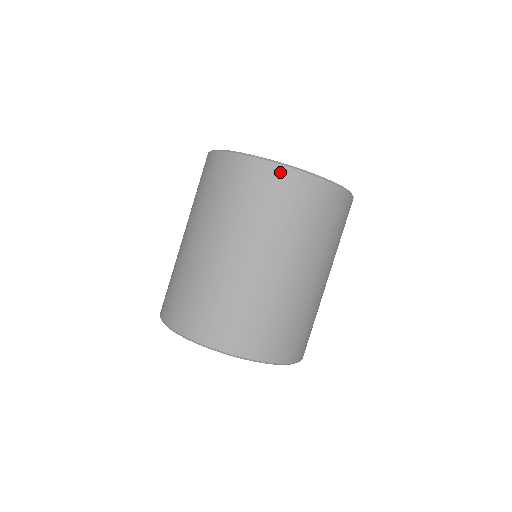
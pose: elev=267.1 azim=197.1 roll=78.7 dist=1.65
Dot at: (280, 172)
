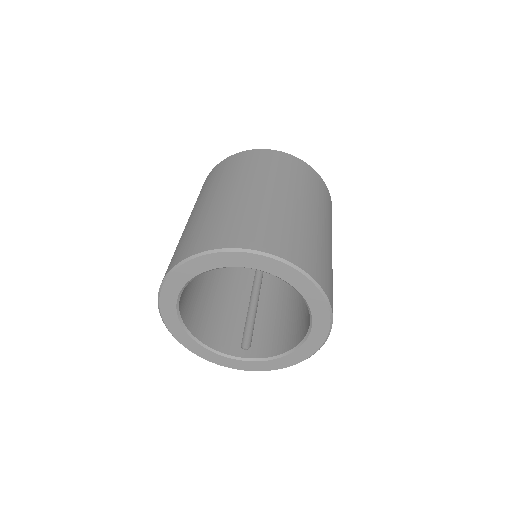
Dot at: (250, 152)
